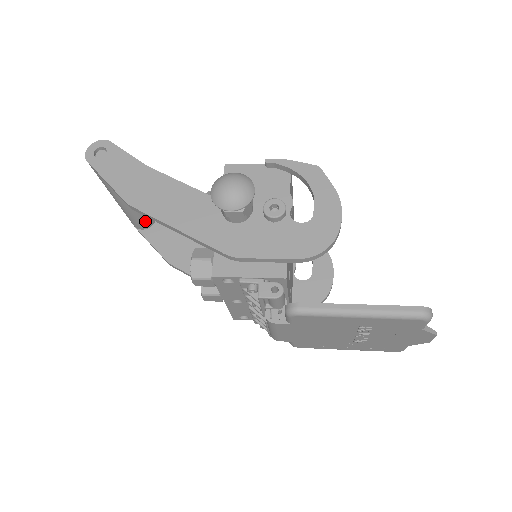
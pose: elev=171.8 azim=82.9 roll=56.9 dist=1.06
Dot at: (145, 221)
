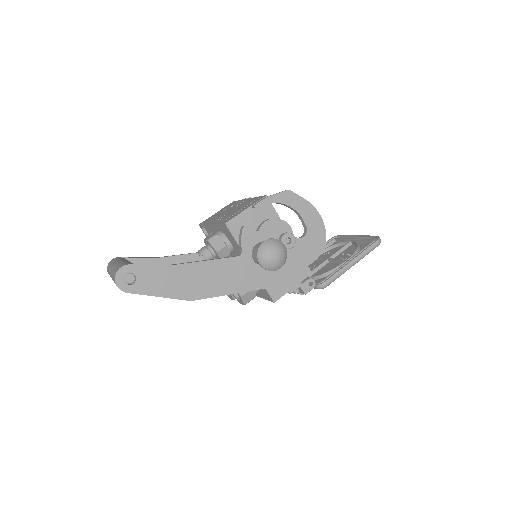
Dot at: occluded
